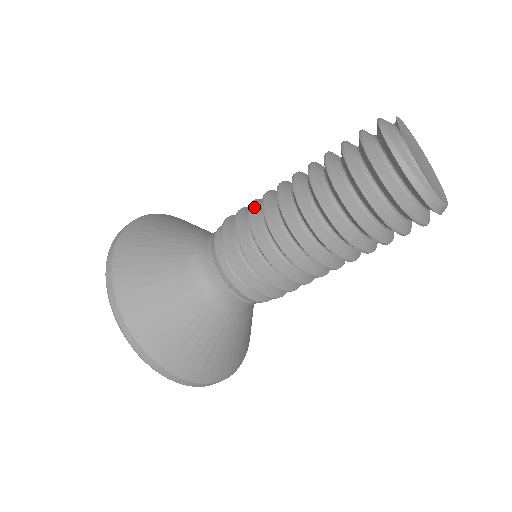
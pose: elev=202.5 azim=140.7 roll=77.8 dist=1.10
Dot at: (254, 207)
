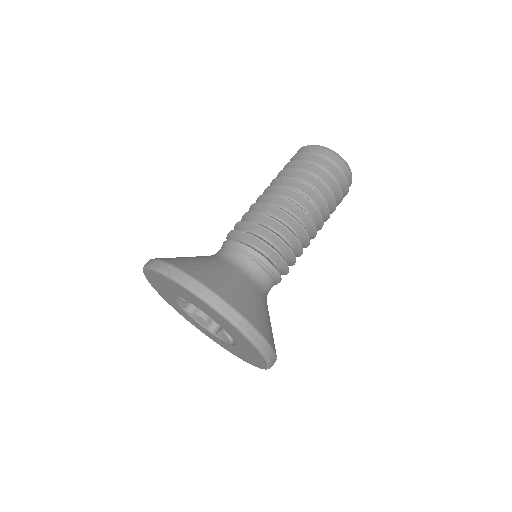
Dot at: occluded
